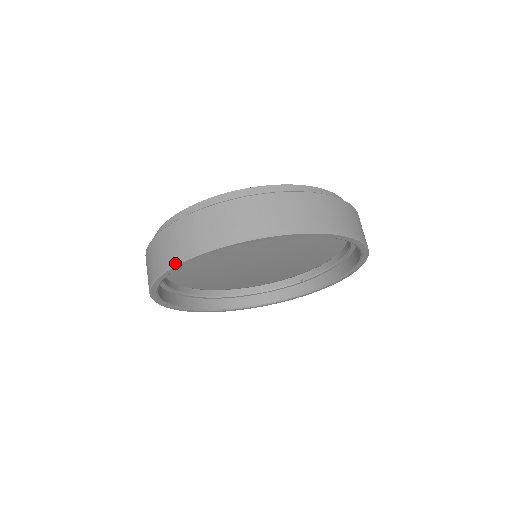
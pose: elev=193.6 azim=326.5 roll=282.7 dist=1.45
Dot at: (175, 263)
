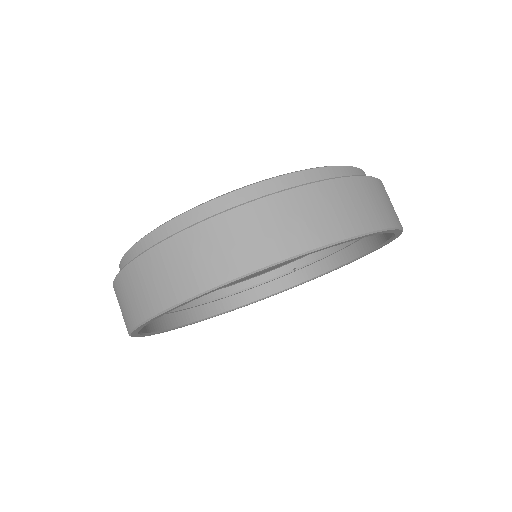
Dot at: (181, 300)
